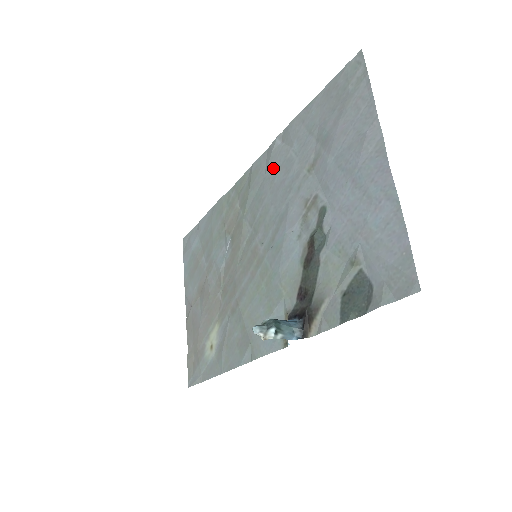
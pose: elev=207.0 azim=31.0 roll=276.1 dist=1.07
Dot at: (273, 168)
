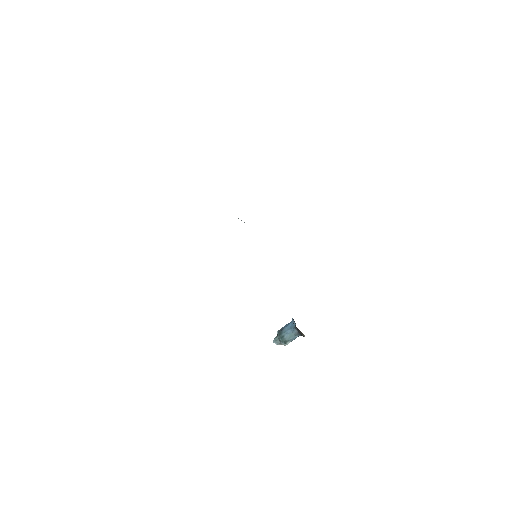
Dot at: occluded
